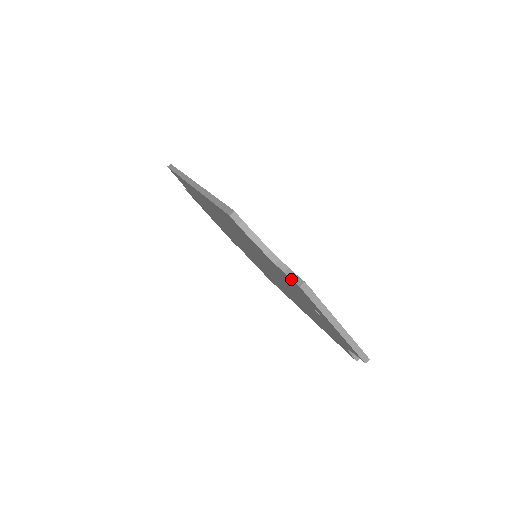
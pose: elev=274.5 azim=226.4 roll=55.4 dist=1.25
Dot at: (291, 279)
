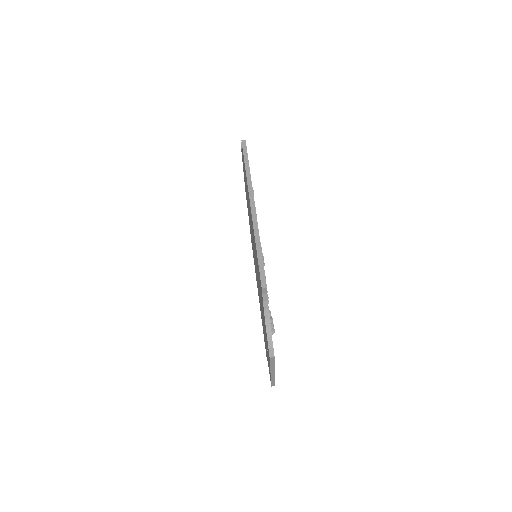
Dot at: (268, 346)
